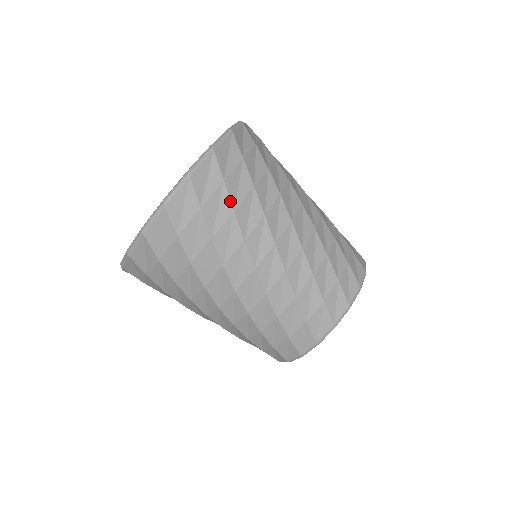
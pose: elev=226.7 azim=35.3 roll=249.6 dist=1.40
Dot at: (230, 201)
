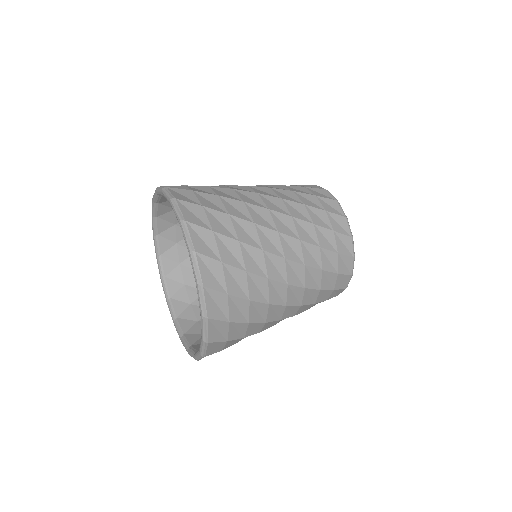
Dot at: (242, 299)
